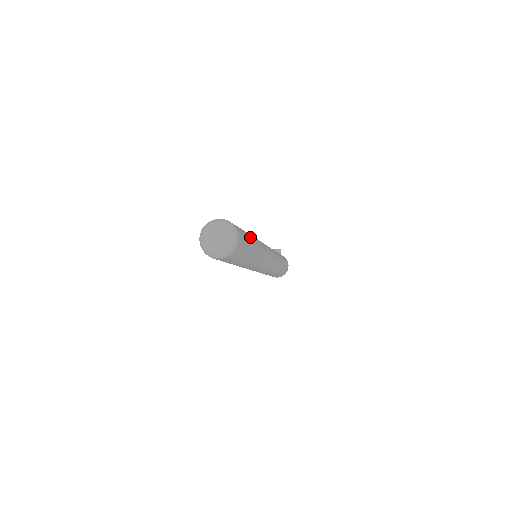
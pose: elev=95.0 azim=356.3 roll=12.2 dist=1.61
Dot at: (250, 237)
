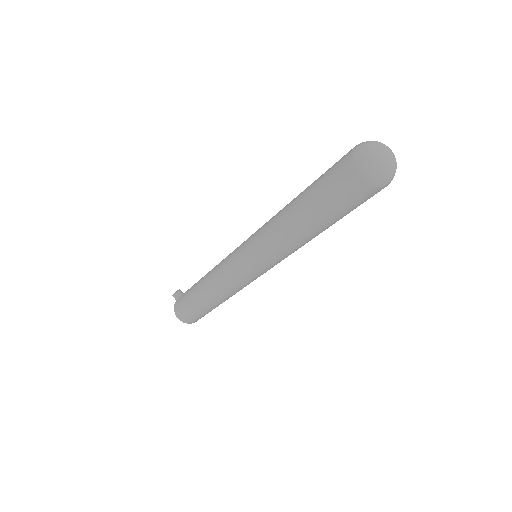
Dot at: occluded
